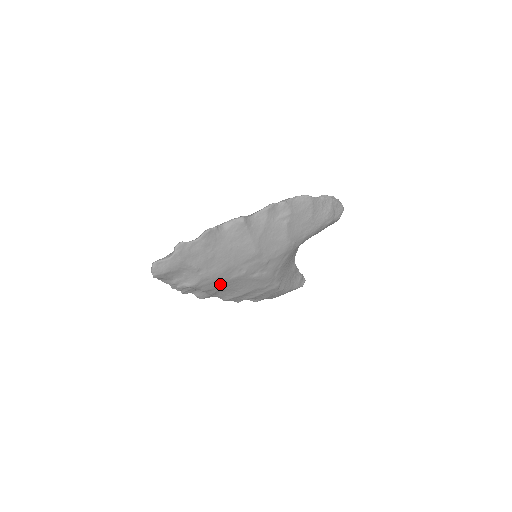
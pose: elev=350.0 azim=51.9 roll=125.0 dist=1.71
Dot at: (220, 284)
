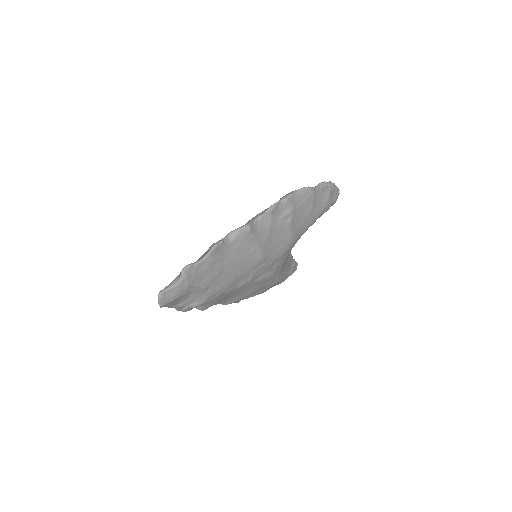
Dot at: (226, 295)
